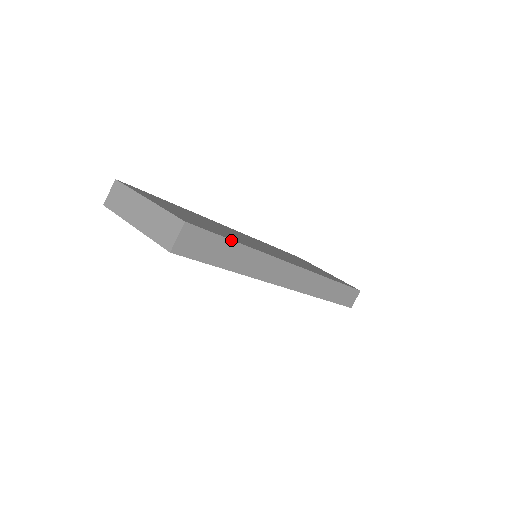
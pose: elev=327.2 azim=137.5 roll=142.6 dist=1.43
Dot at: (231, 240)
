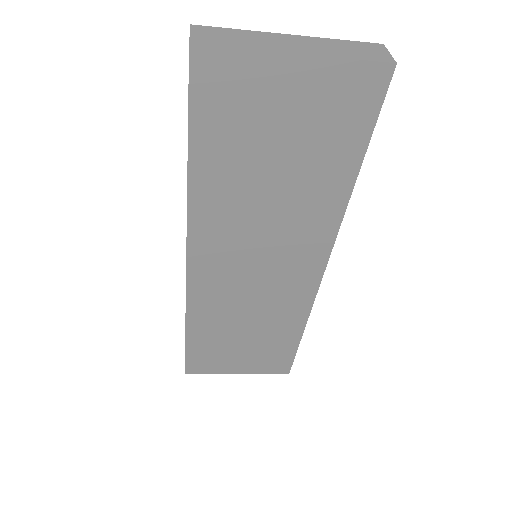
Dot at: occluded
